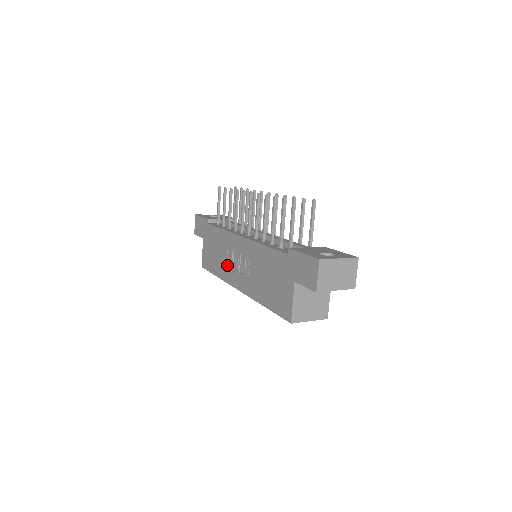
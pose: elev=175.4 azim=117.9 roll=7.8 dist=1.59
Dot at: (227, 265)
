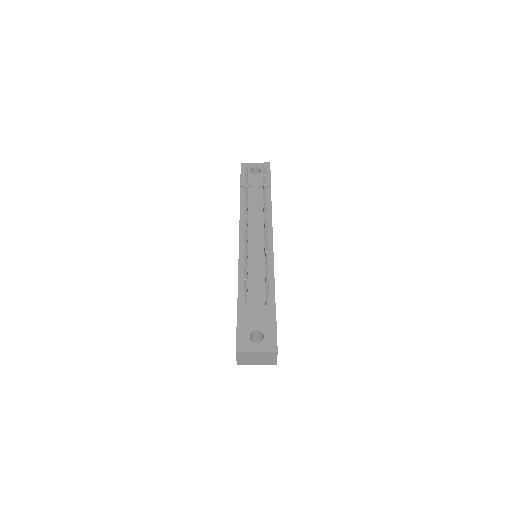
Dot at: occluded
